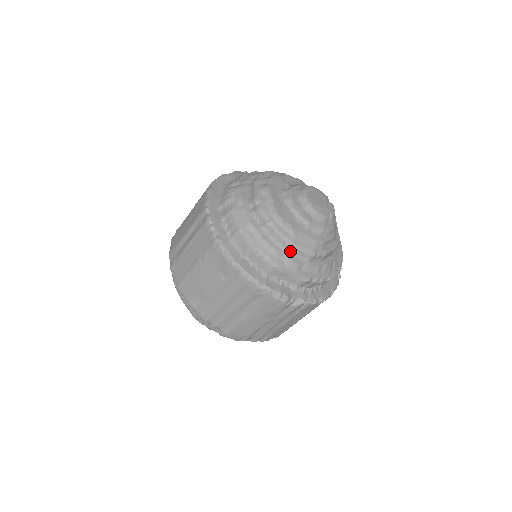
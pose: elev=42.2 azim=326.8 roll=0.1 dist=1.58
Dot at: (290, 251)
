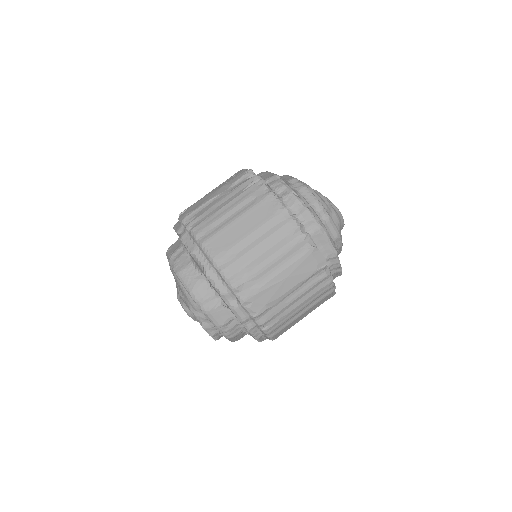
Dot at: (282, 177)
